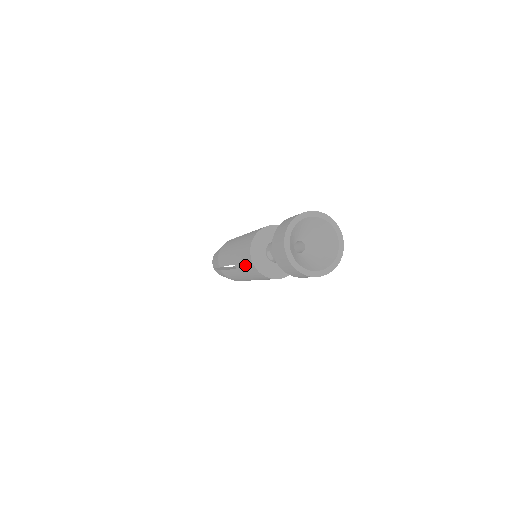
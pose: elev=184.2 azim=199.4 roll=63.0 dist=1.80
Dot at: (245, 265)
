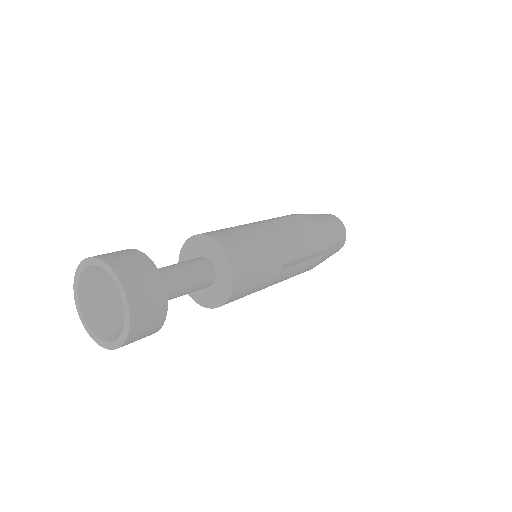
Dot at: occluded
